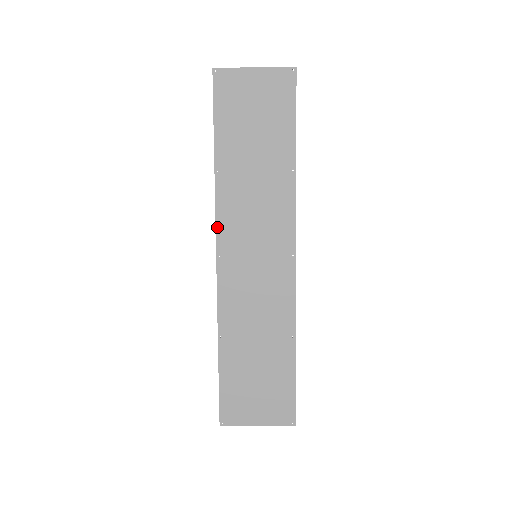
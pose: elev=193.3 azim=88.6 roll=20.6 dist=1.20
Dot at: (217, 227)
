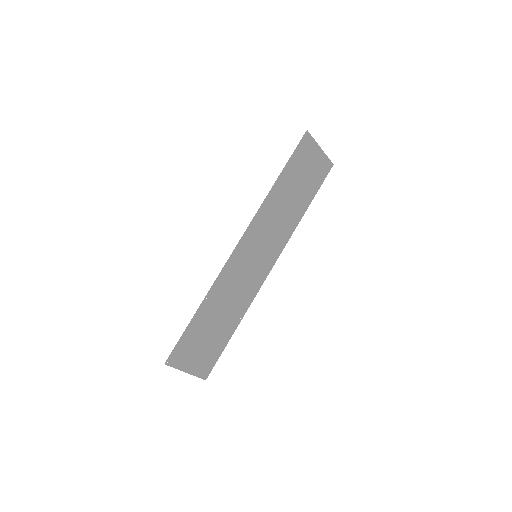
Dot at: (251, 224)
